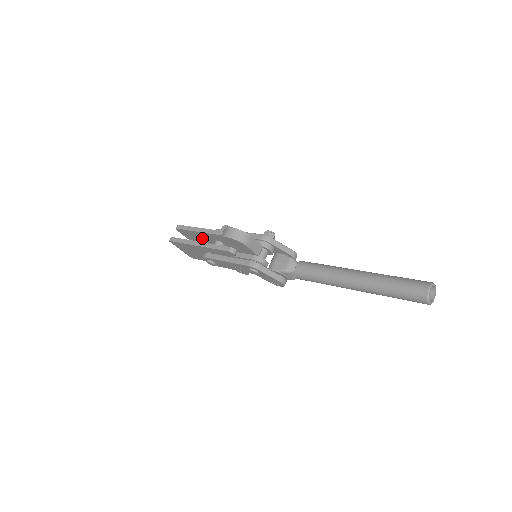
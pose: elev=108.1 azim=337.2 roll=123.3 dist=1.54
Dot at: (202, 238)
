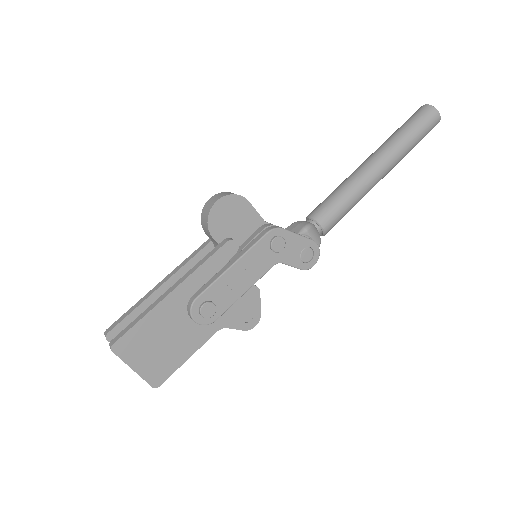
Dot at: occluded
